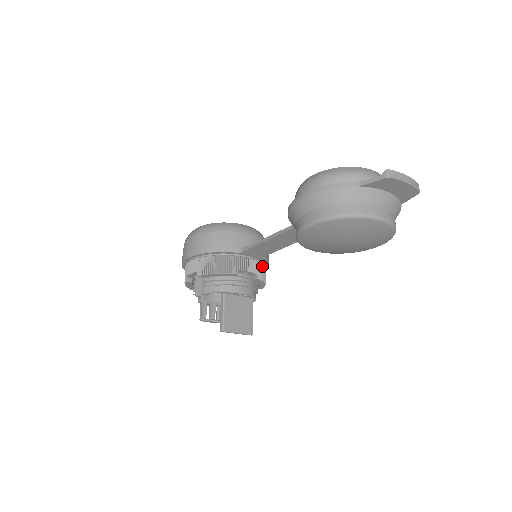
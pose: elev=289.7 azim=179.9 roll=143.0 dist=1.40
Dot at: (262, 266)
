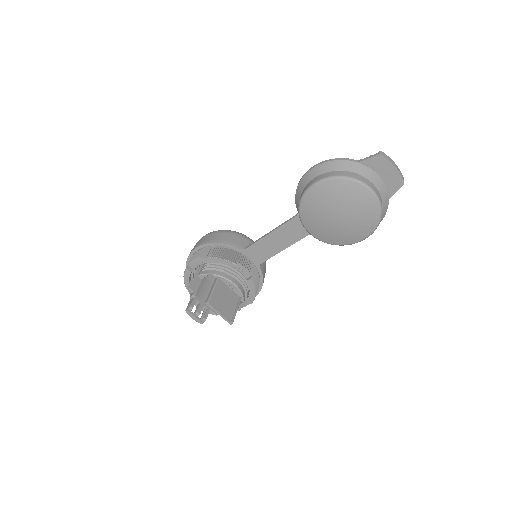
Dot at: (258, 276)
